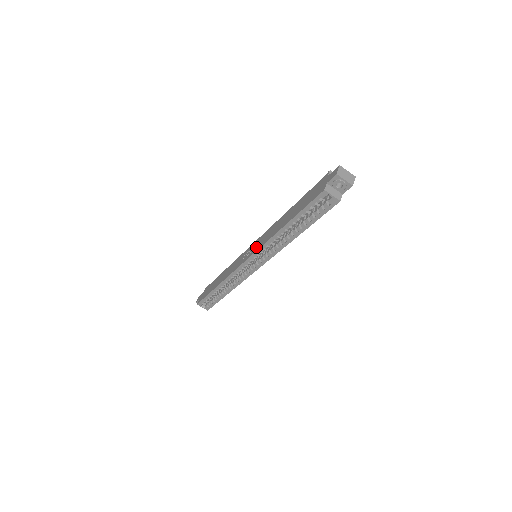
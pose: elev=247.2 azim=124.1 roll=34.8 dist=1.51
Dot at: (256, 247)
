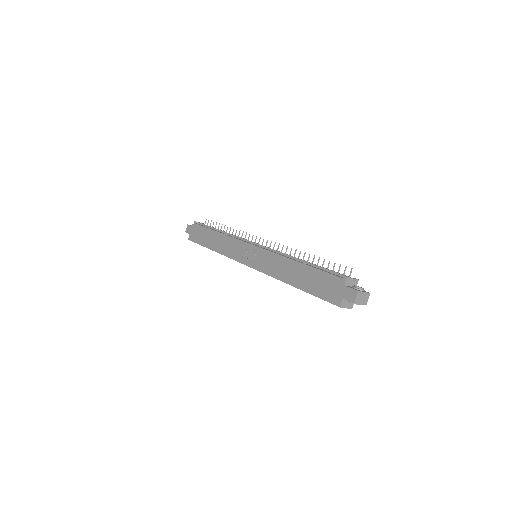
Dot at: (259, 264)
